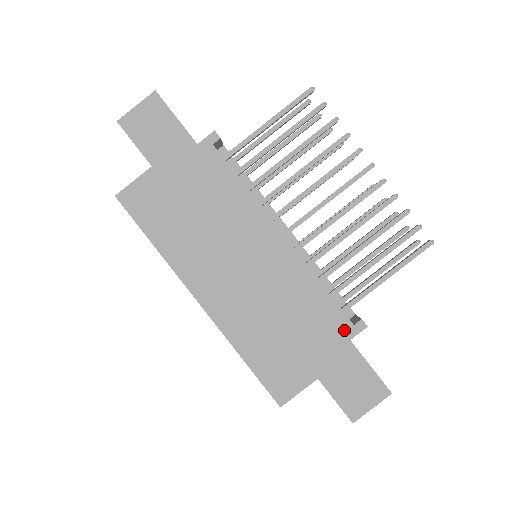
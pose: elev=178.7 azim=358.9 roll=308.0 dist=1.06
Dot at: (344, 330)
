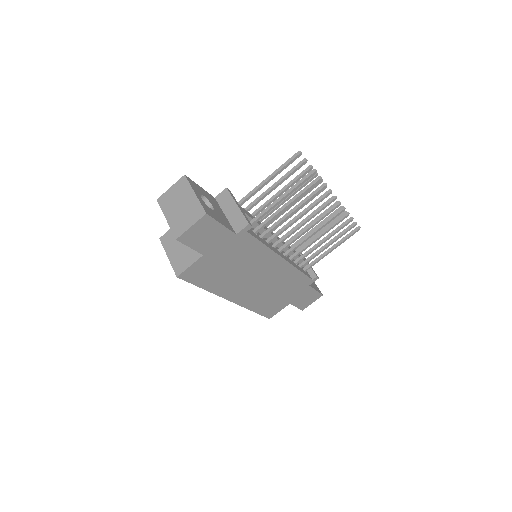
Dot at: (307, 283)
